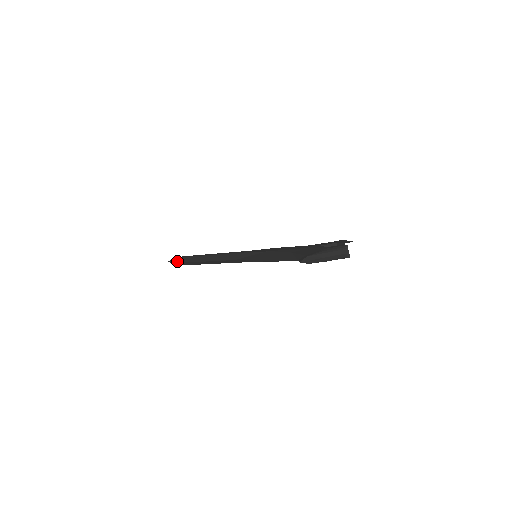
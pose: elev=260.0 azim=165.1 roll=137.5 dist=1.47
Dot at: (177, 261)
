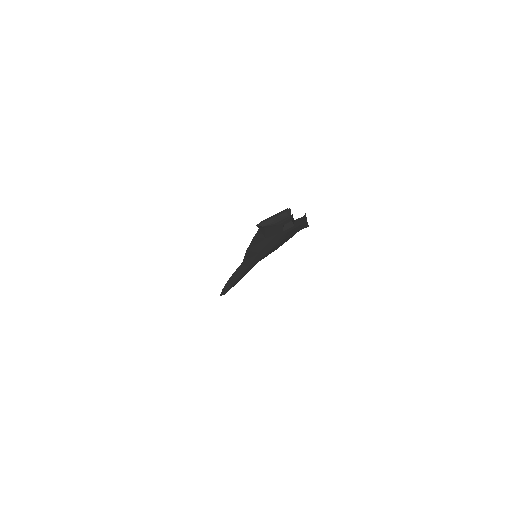
Dot at: (222, 290)
